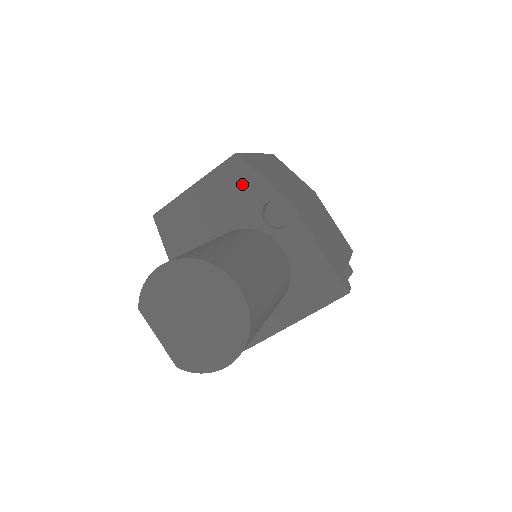
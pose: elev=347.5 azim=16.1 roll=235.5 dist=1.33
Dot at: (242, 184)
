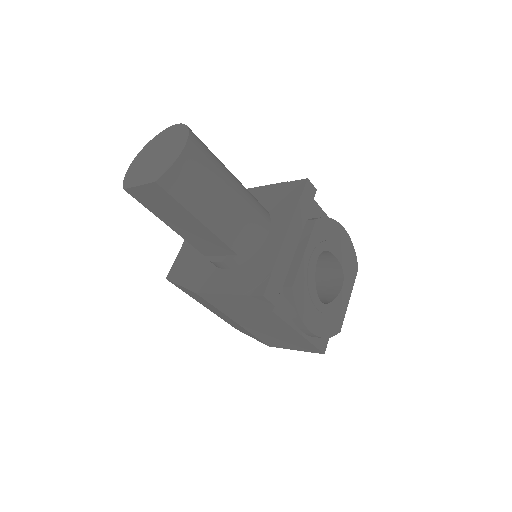
Dot at: occluded
